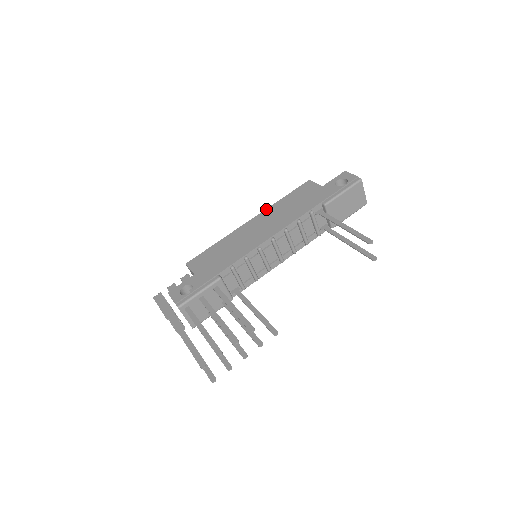
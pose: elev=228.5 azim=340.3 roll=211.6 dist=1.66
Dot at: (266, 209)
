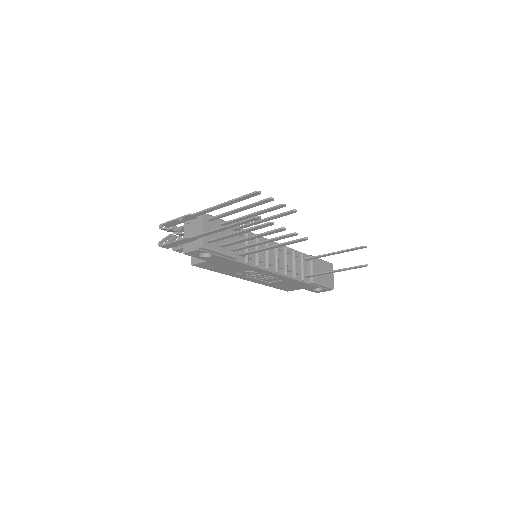
Dot at: occluded
